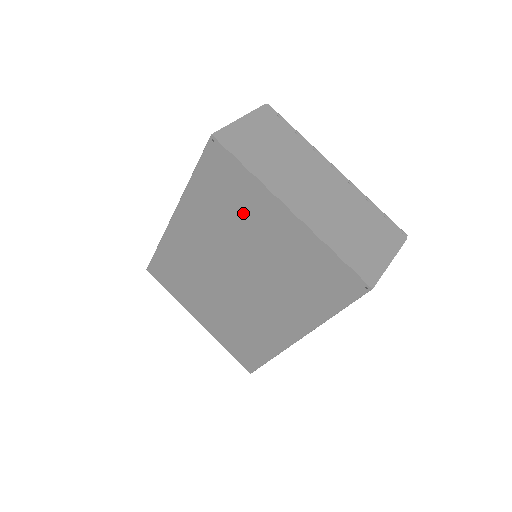
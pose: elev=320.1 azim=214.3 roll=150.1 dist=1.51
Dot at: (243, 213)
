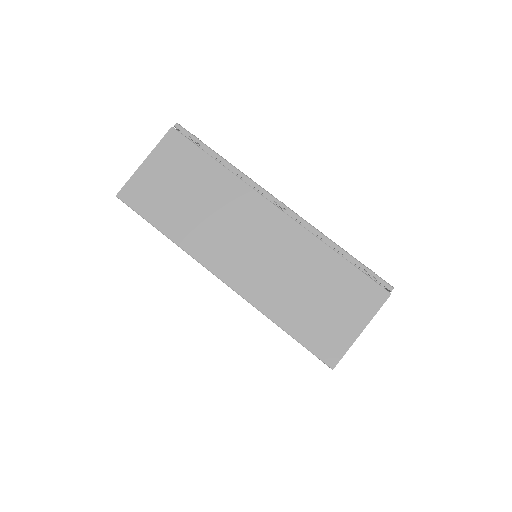
Dot at: occluded
